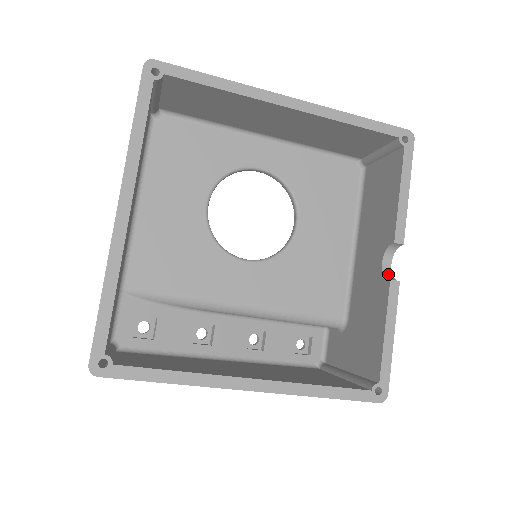
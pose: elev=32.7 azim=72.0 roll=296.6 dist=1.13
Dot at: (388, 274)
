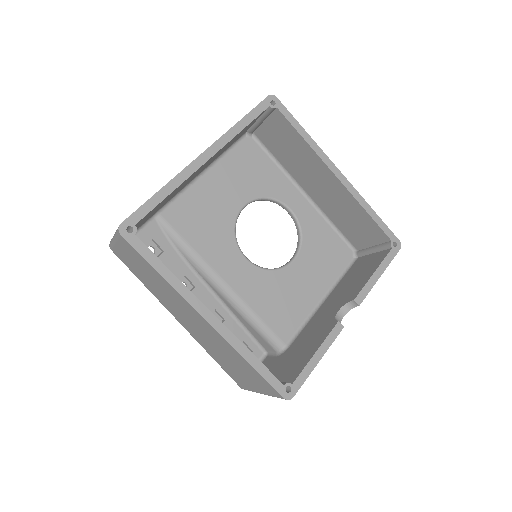
Dot at: (338, 320)
